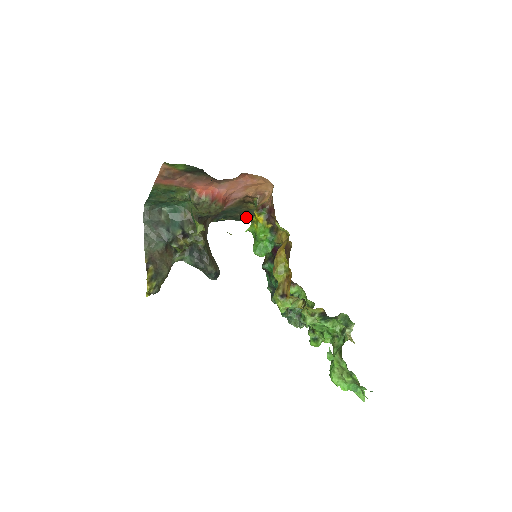
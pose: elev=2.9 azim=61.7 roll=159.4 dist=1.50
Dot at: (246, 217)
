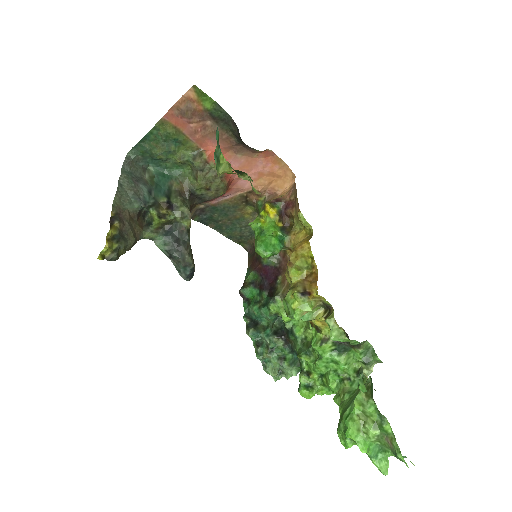
Dot at: (231, 230)
